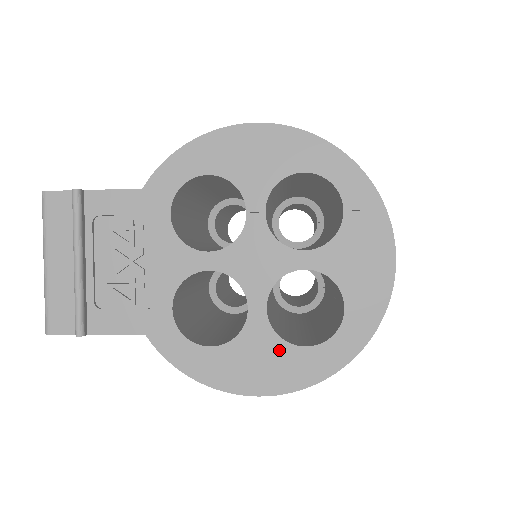
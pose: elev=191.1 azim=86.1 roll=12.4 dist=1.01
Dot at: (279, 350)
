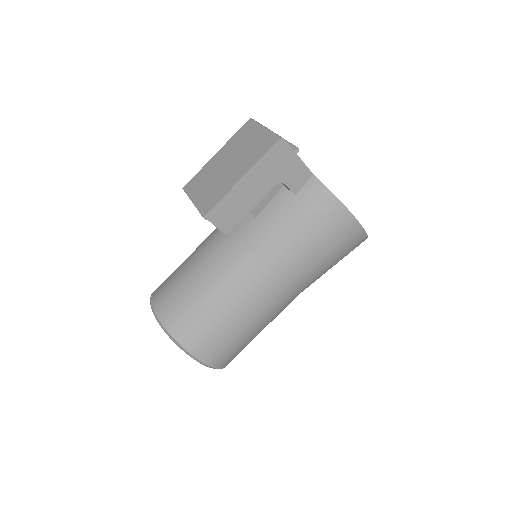
Dot at: occluded
